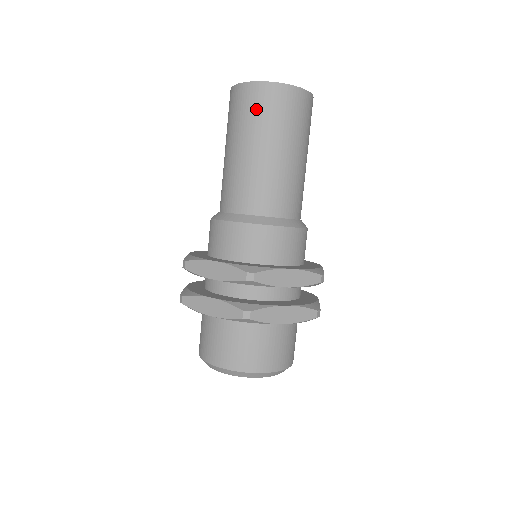
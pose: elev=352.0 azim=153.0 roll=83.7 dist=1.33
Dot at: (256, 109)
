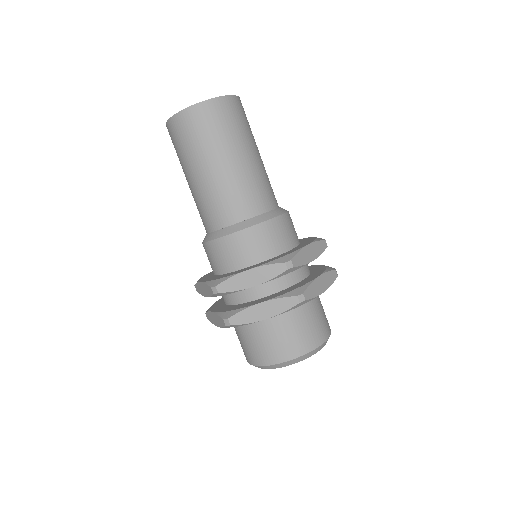
Dot at: (211, 126)
